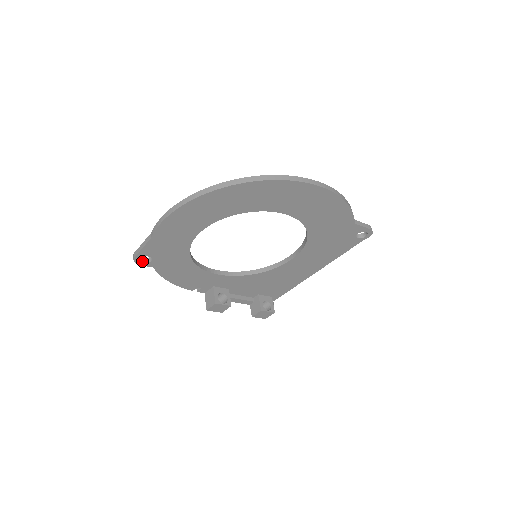
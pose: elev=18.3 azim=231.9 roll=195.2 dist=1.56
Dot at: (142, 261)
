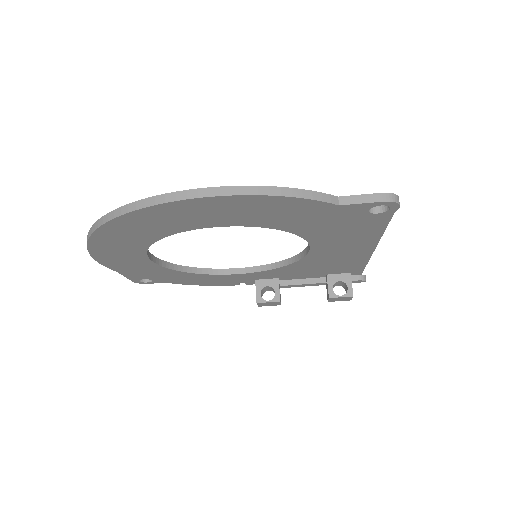
Dot at: (147, 281)
